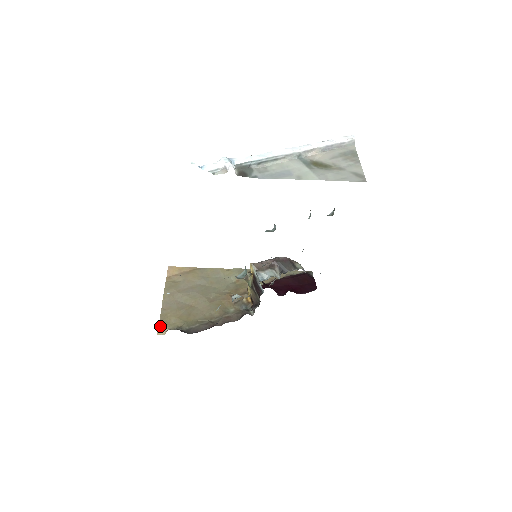
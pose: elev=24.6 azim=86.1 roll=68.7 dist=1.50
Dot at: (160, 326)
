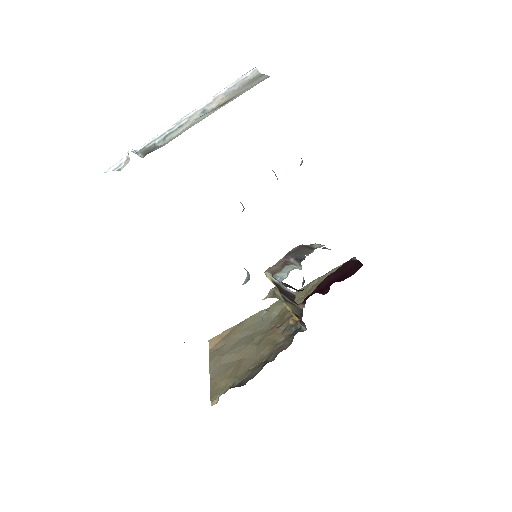
Dot at: (212, 397)
